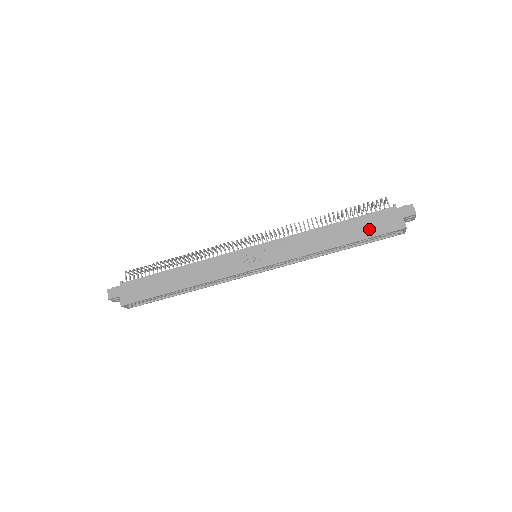
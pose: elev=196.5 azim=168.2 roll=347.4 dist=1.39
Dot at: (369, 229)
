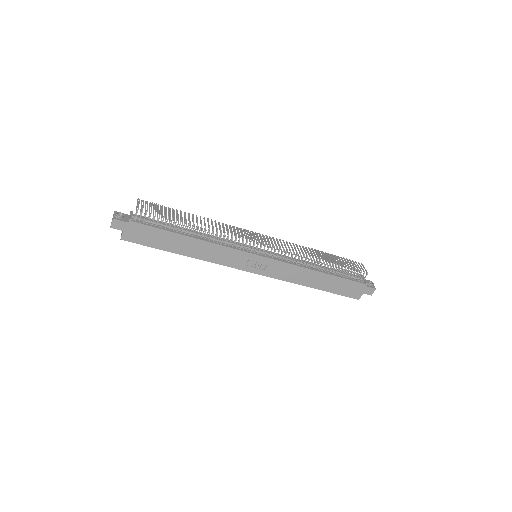
Dot at: (340, 289)
